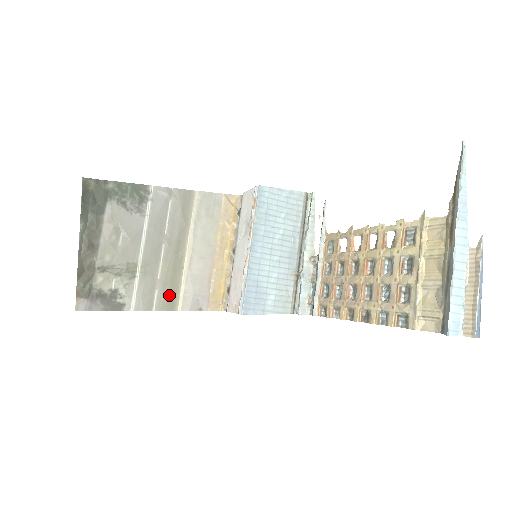
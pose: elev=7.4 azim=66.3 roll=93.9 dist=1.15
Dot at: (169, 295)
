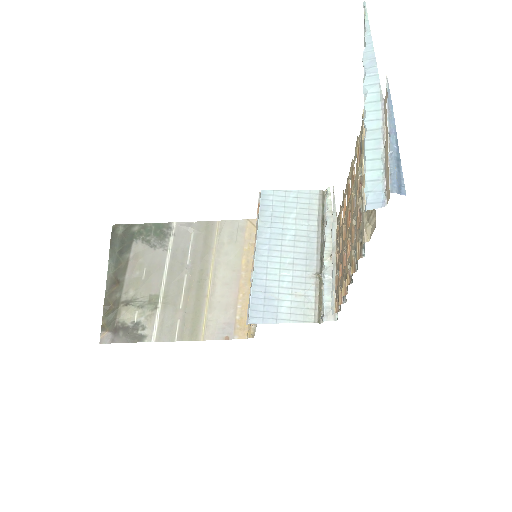
Dot at: (192, 324)
